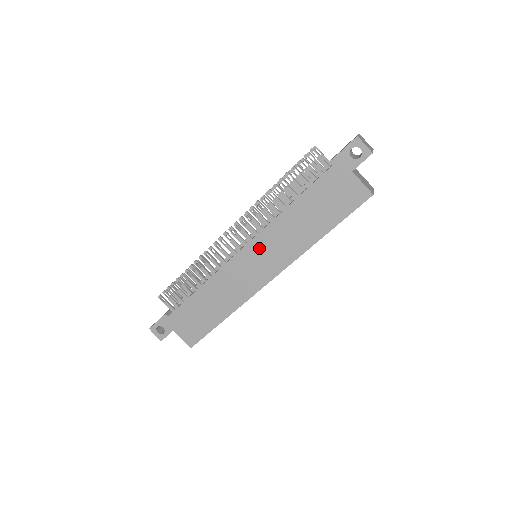
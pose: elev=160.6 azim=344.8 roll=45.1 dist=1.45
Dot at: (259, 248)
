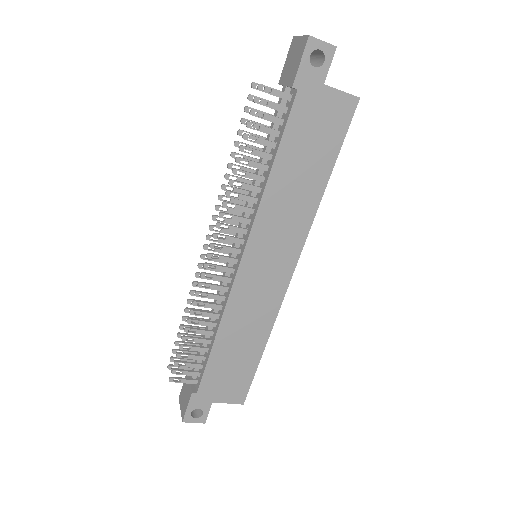
Dot at: (261, 245)
